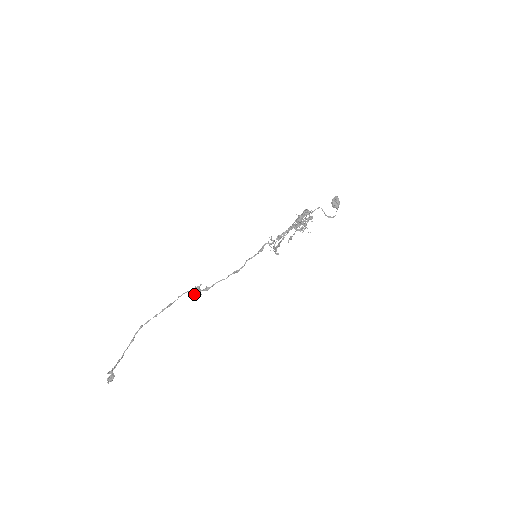
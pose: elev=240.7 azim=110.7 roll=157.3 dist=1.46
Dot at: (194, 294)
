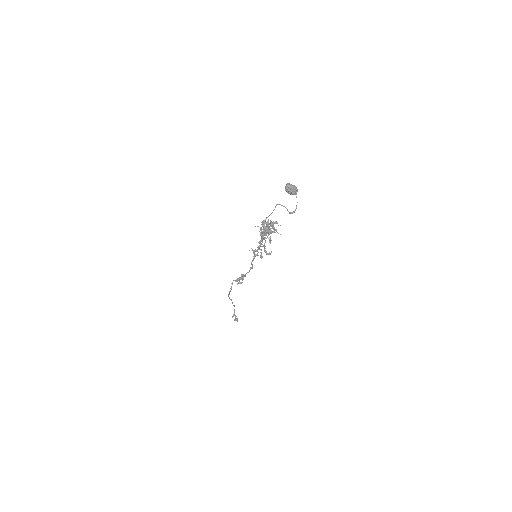
Dot at: (241, 275)
